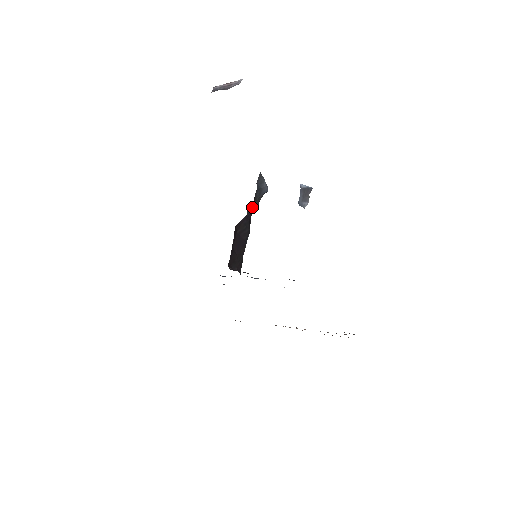
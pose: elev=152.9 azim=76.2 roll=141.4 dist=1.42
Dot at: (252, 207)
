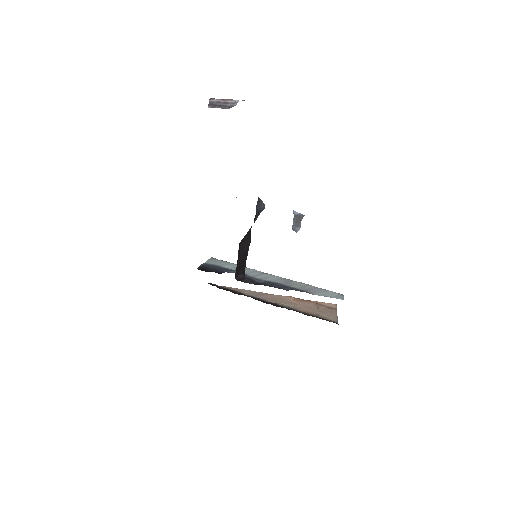
Dot at: occluded
